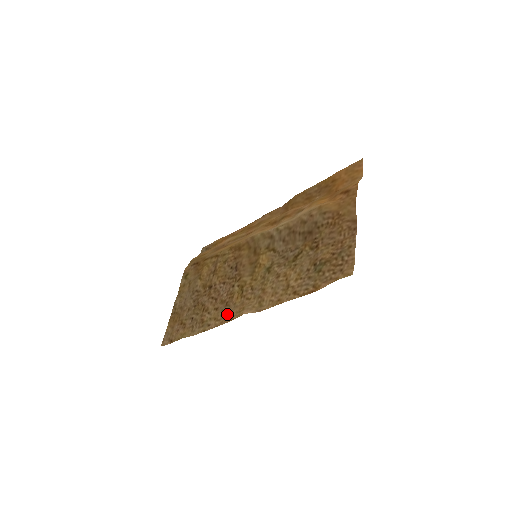
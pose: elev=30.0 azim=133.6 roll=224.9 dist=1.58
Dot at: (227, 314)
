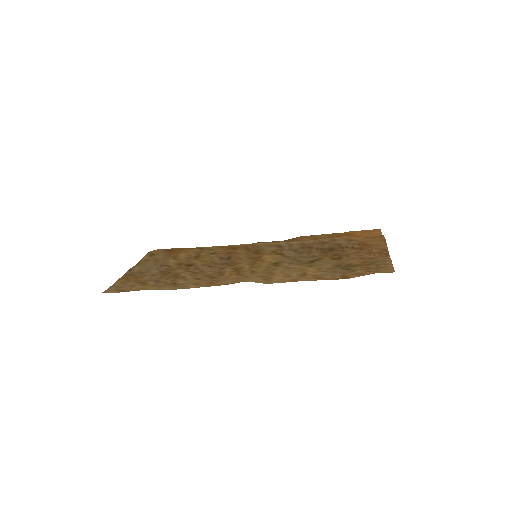
Dot at: (215, 282)
